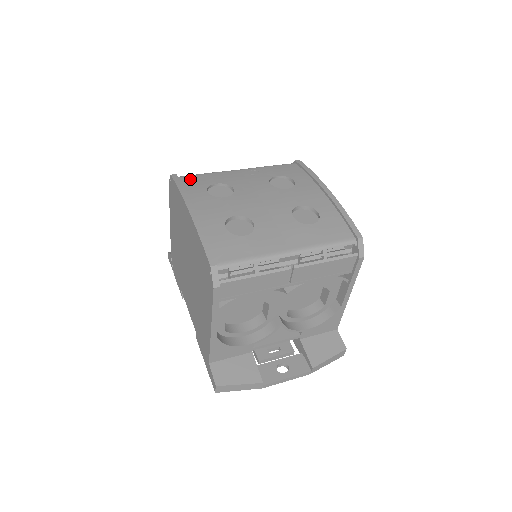
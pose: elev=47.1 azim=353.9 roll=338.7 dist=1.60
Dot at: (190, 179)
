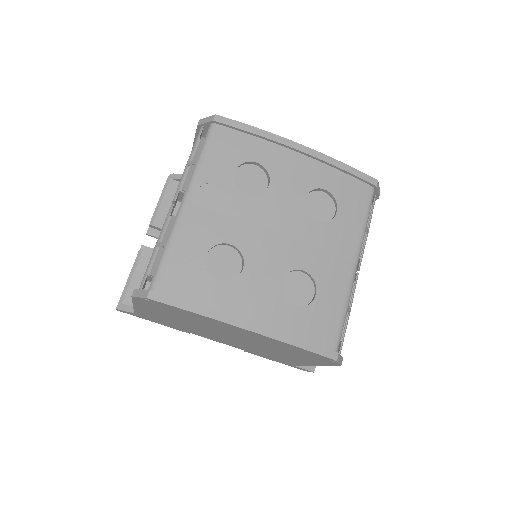
Dot at: (172, 280)
